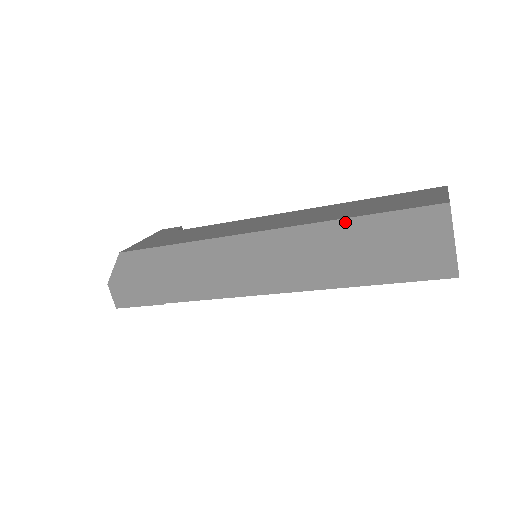
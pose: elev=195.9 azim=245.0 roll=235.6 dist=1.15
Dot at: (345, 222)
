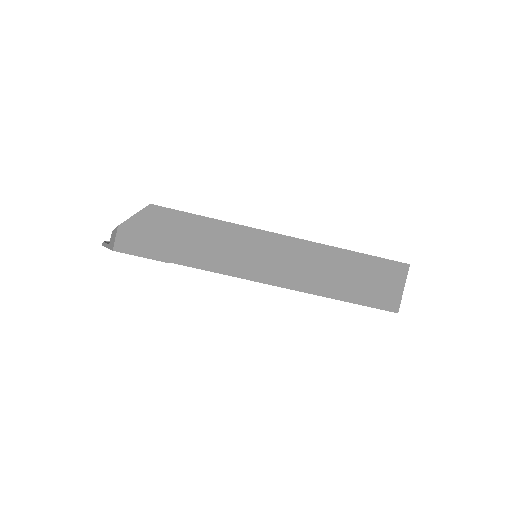
Dot at: (346, 252)
